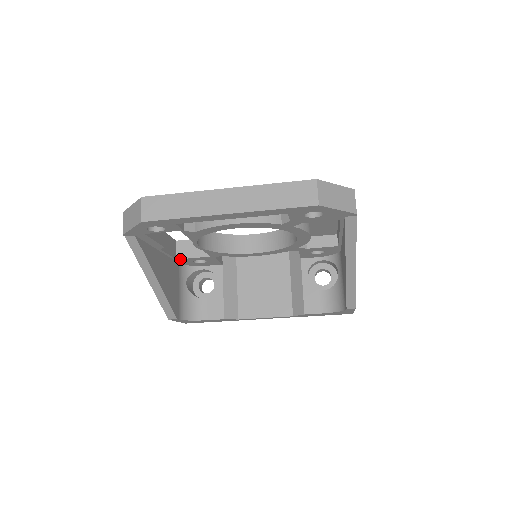
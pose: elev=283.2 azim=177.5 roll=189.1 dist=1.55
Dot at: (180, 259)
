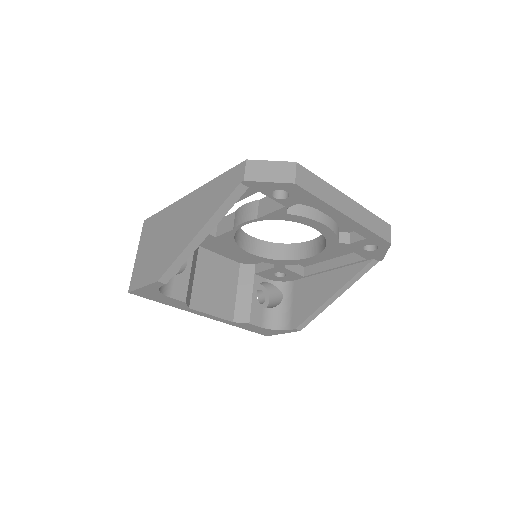
Dot at: occluded
